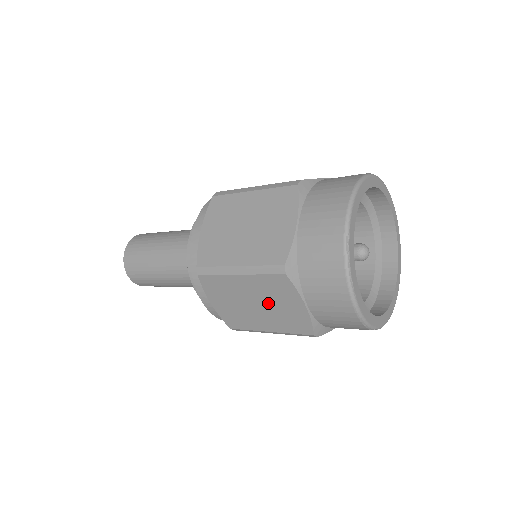
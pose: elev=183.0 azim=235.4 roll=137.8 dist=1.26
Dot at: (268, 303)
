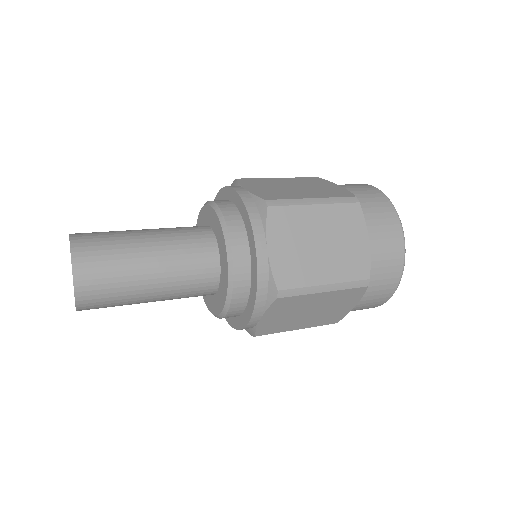
Dot at: (335, 240)
